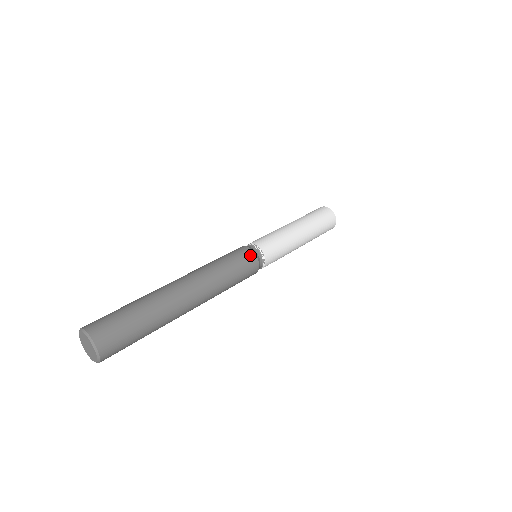
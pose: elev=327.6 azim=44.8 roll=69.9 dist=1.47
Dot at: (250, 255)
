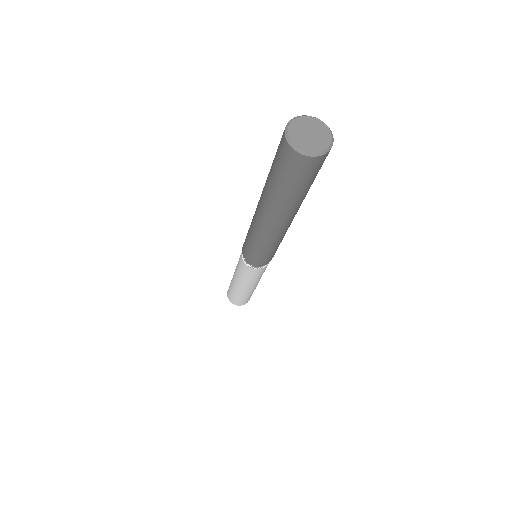
Dot at: occluded
